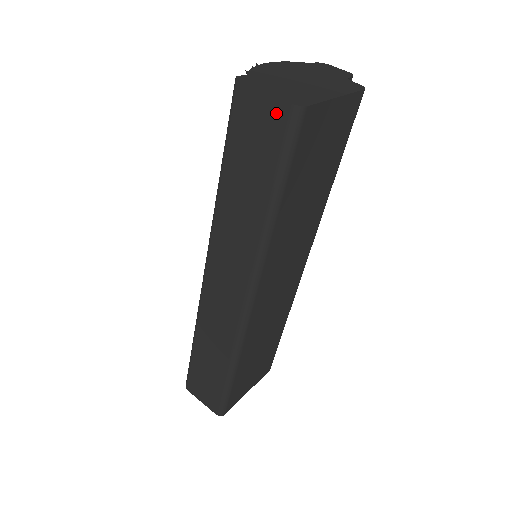
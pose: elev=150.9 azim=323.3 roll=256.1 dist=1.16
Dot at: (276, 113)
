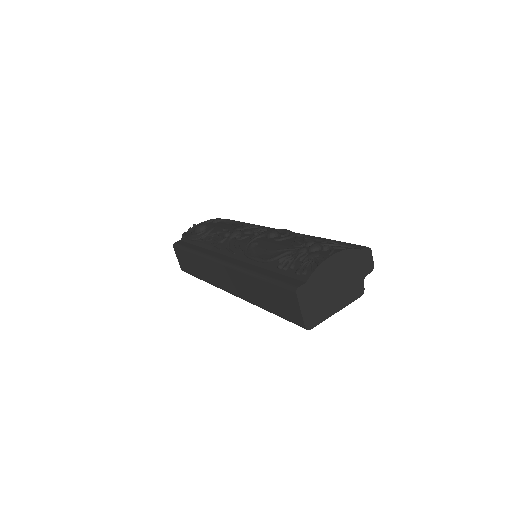
Dot at: (298, 317)
